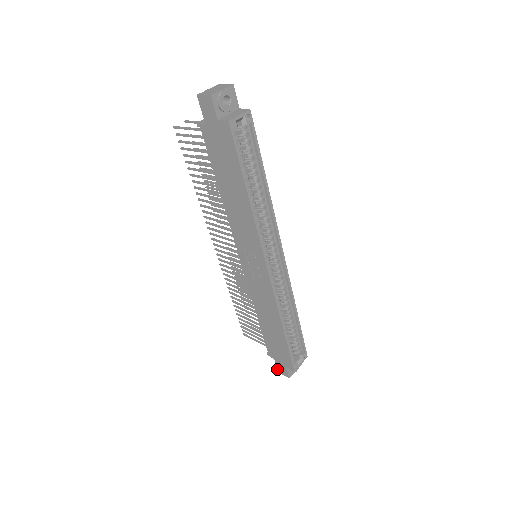
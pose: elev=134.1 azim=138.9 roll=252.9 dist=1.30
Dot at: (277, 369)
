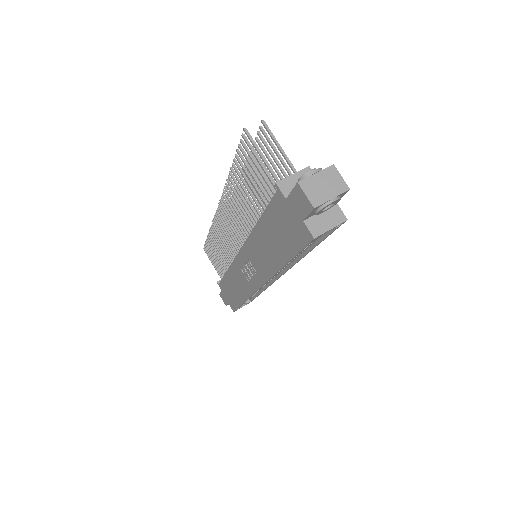
Dot at: occluded
